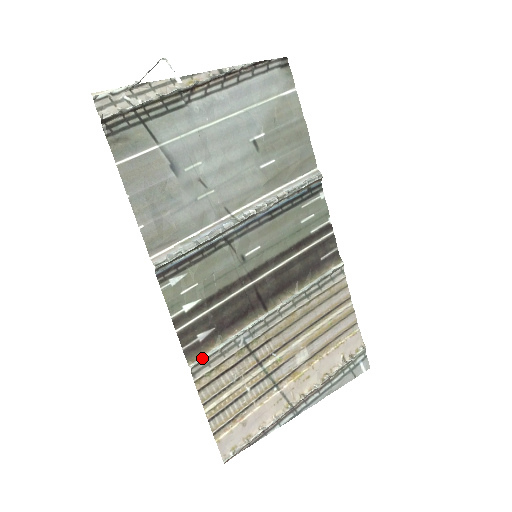
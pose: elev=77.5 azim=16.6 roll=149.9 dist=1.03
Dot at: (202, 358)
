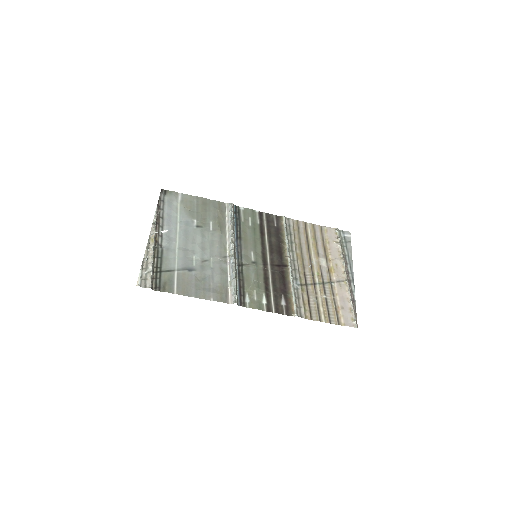
Dot at: (295, 308)
